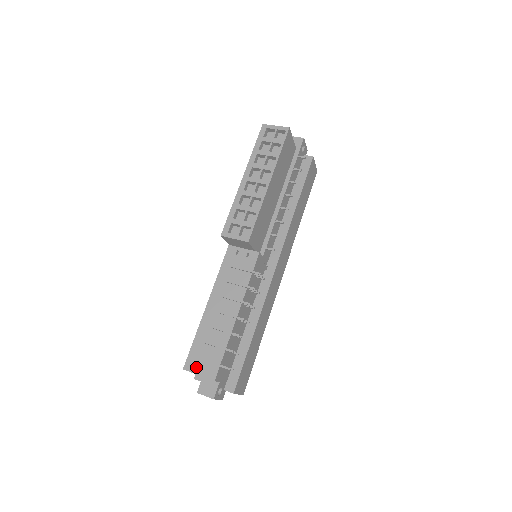
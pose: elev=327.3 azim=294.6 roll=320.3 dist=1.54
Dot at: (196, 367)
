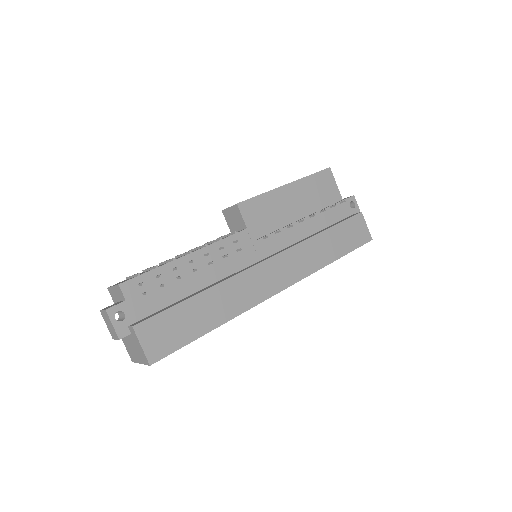
Dot at: (118, 283)
